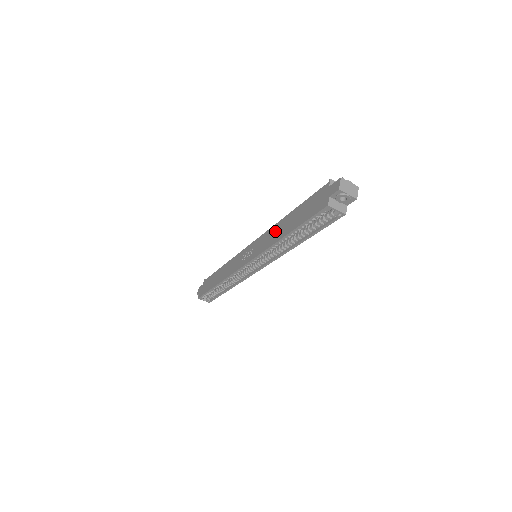
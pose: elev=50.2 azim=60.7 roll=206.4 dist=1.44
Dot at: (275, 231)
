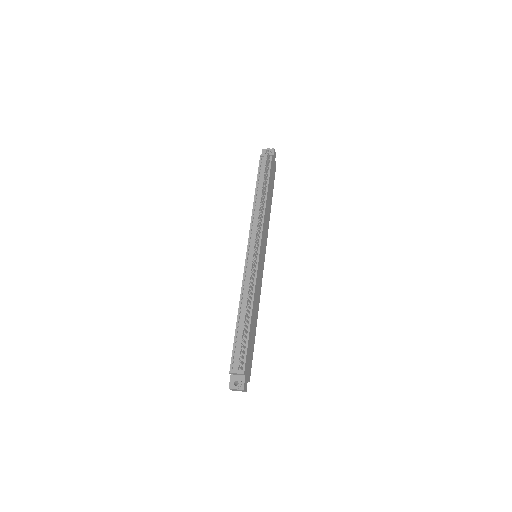
Dot at: occluded
